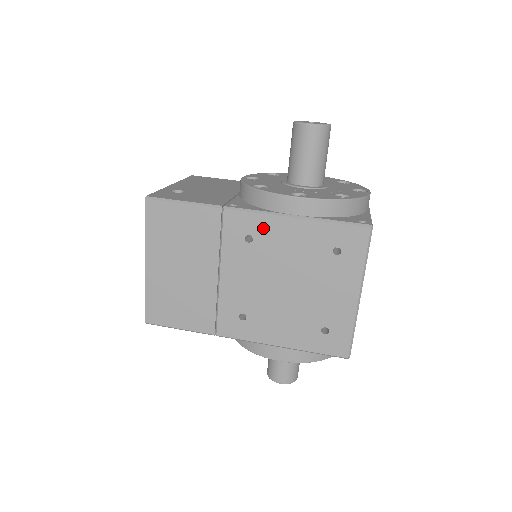
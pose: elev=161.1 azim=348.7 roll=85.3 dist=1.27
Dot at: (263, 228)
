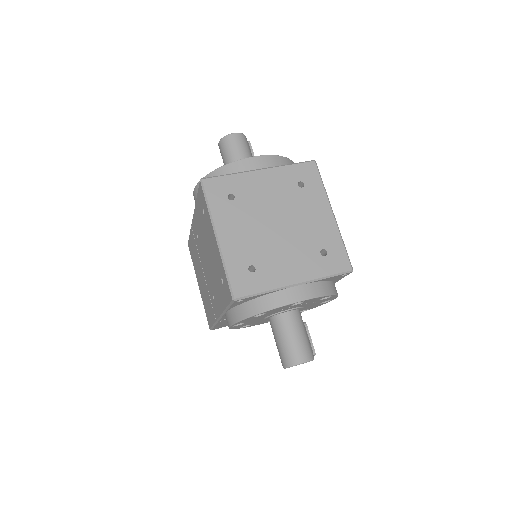
Dot at: (196, 224)
